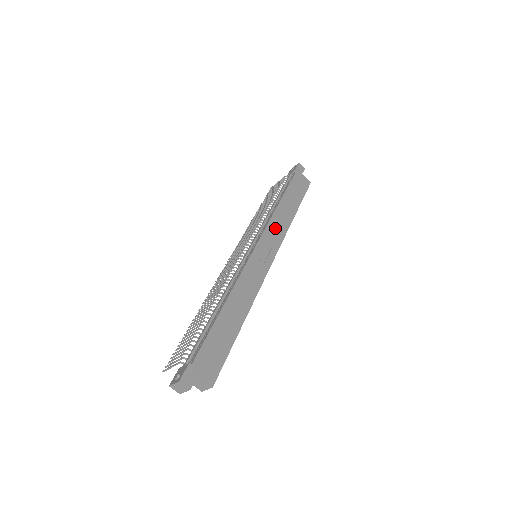
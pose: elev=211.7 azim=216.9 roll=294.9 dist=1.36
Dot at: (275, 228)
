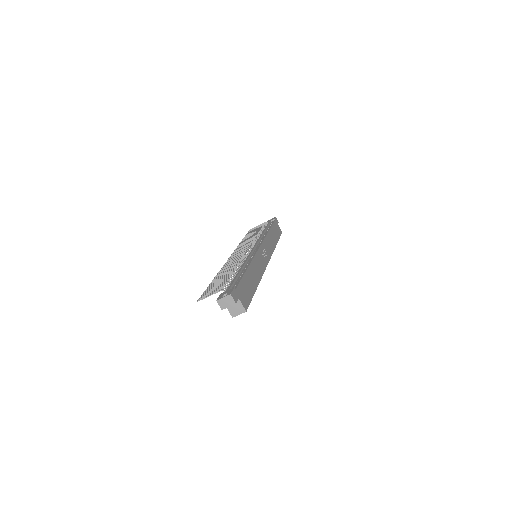
Dot at: (268, 244)
